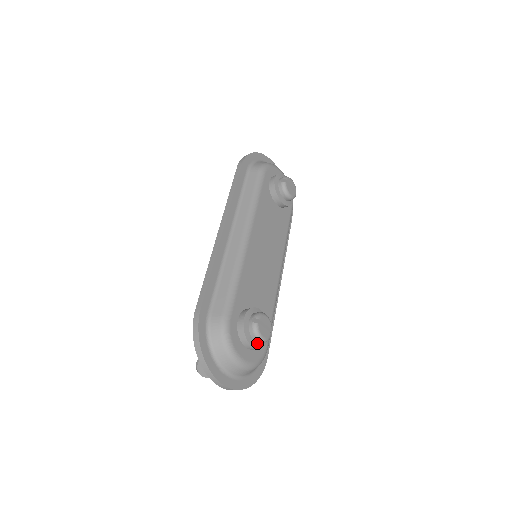
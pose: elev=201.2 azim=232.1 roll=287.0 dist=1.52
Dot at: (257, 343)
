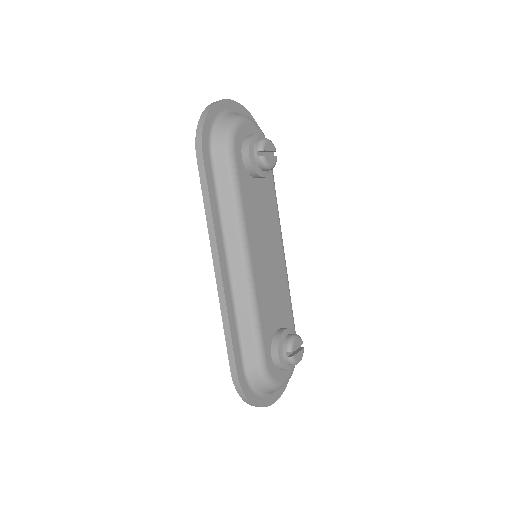
Dot at: occluded
